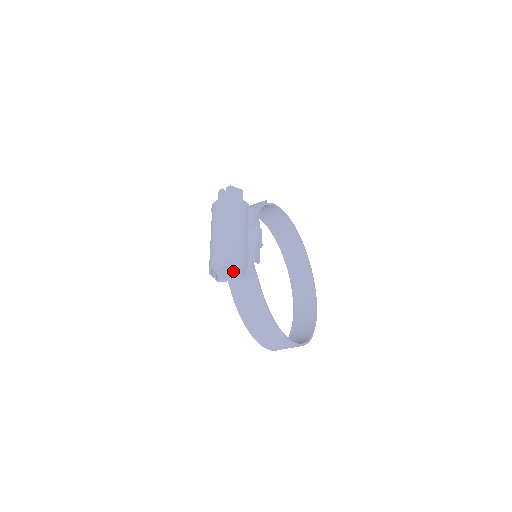
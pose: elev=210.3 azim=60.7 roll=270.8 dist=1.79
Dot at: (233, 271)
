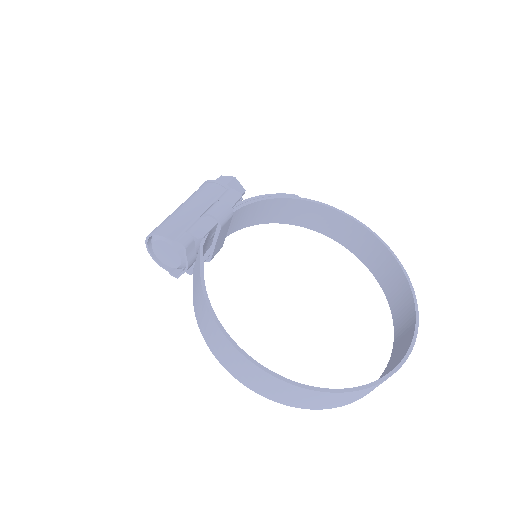
Dot at: (168, 251)
